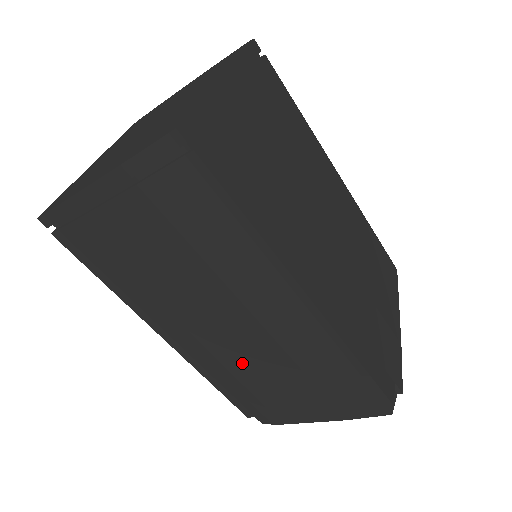
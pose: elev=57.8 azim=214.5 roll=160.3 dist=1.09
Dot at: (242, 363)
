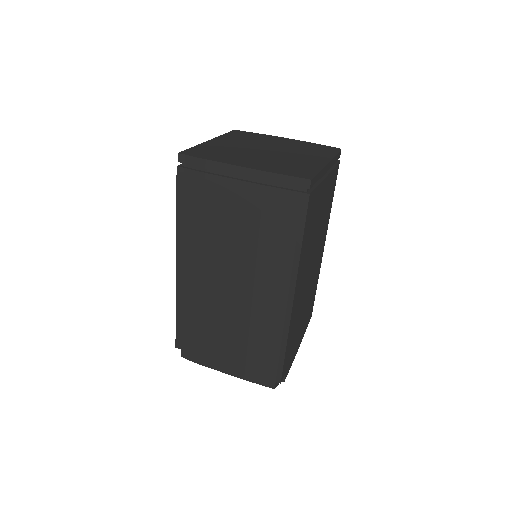
Dot at: (215, 310)
